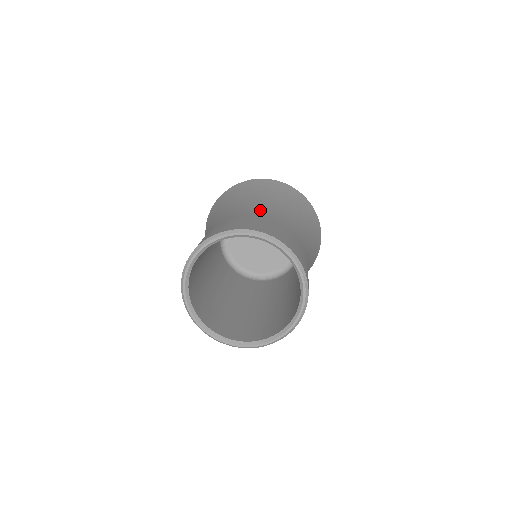
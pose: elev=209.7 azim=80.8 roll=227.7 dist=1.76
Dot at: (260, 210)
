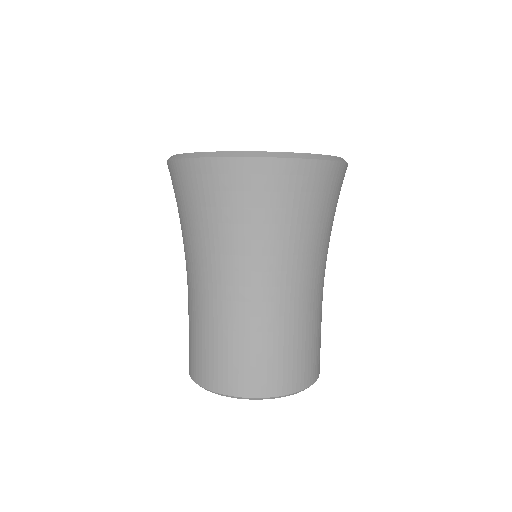
Dot at: (269, 303)
